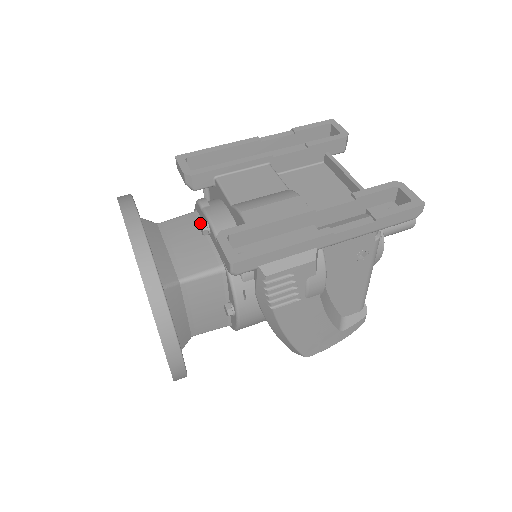
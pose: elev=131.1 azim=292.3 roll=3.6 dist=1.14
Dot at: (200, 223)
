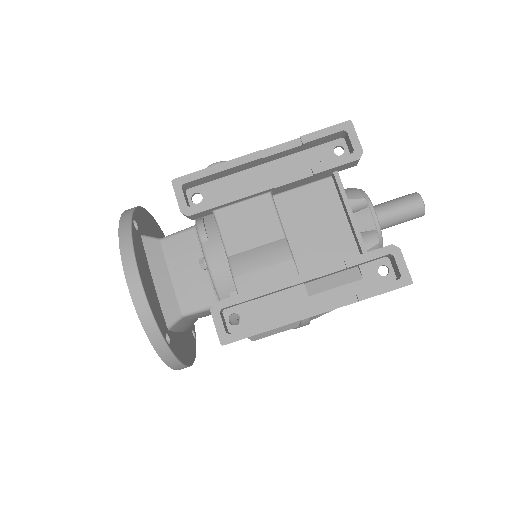
Dot at: (199, 261)
